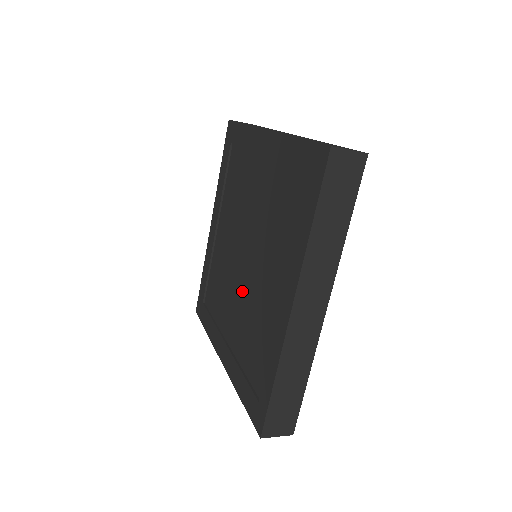
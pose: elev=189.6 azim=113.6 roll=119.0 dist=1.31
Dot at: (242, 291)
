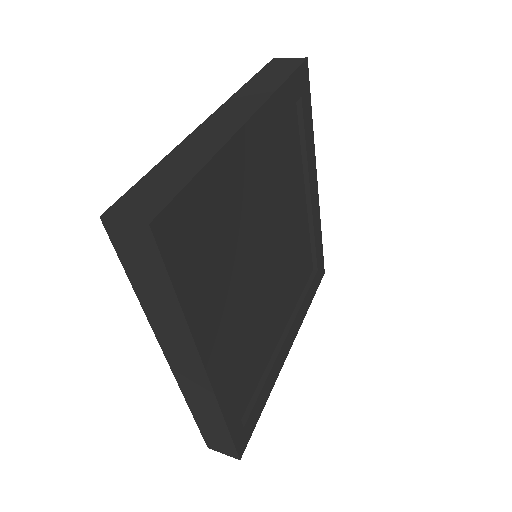
Dot at: occluded
